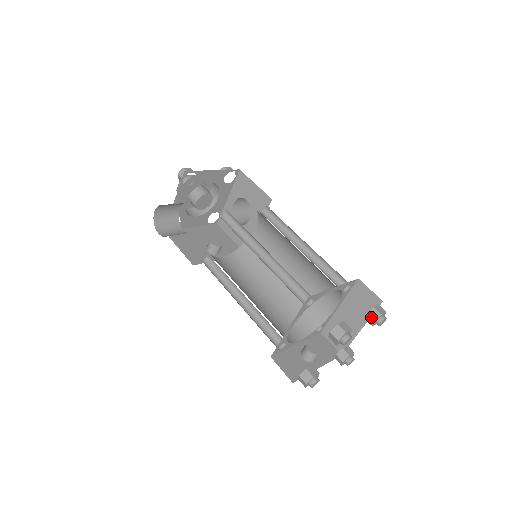
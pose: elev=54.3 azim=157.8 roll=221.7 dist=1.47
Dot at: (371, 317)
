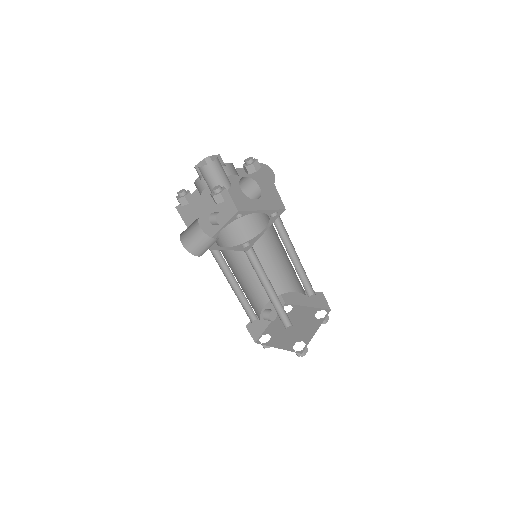
Dot at: occluded
